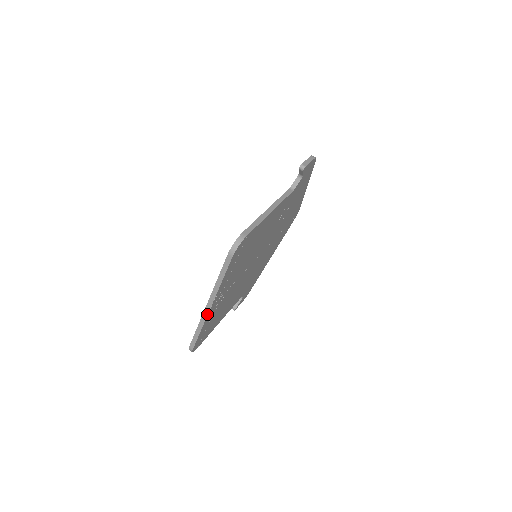
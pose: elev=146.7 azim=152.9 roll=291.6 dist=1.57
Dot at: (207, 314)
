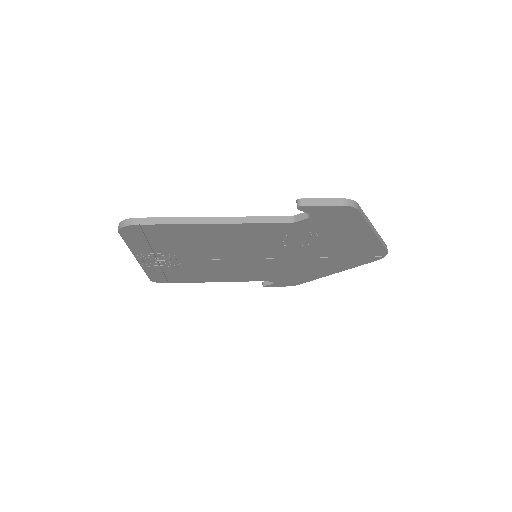
Dot at: (139, 263)
